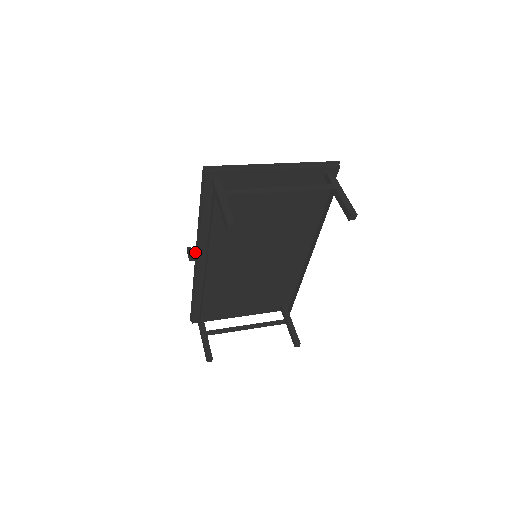
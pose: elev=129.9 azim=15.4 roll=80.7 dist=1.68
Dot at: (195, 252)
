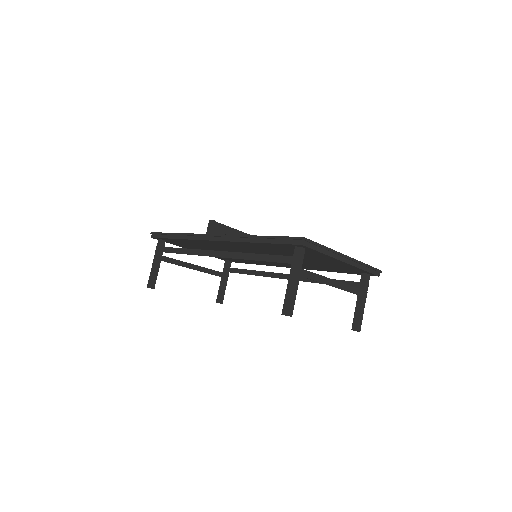
Dot at: (216, 228)
